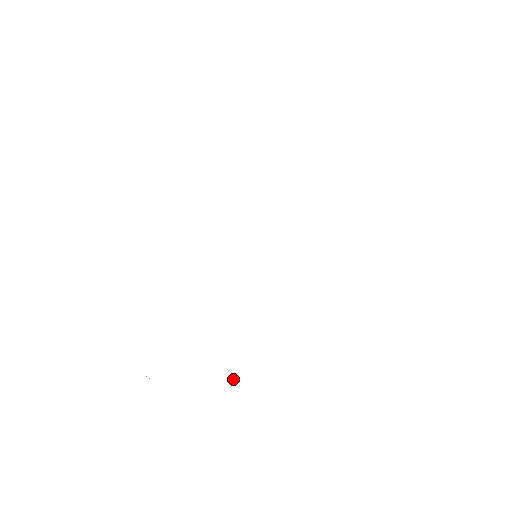
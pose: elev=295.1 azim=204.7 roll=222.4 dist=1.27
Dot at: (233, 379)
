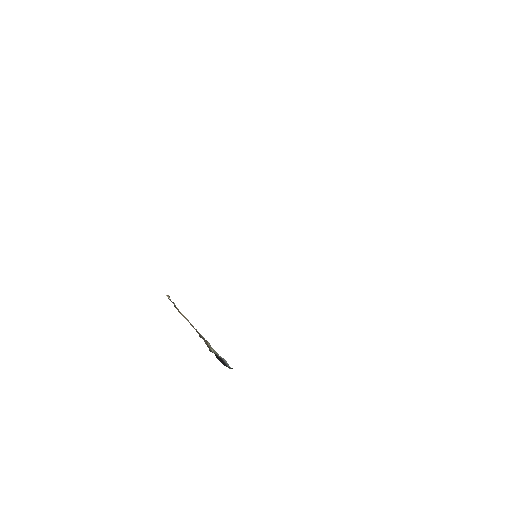
Dot at: (212, 350)
